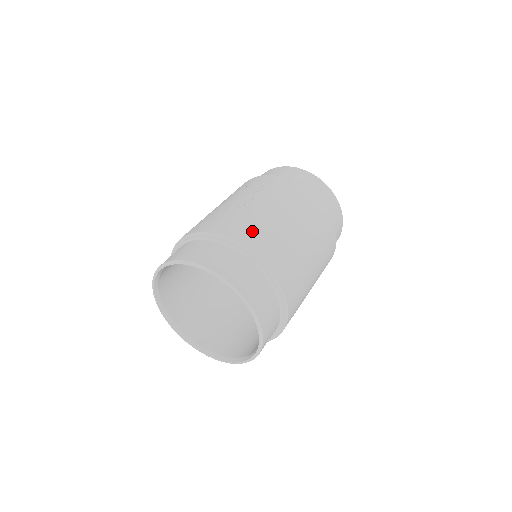
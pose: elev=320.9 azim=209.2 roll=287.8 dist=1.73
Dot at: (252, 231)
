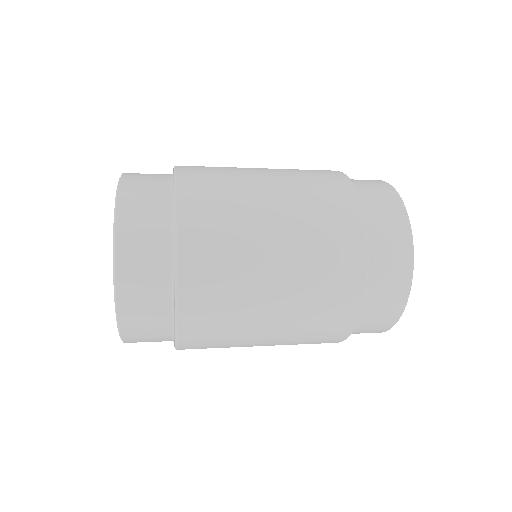
Dot at: occluded
